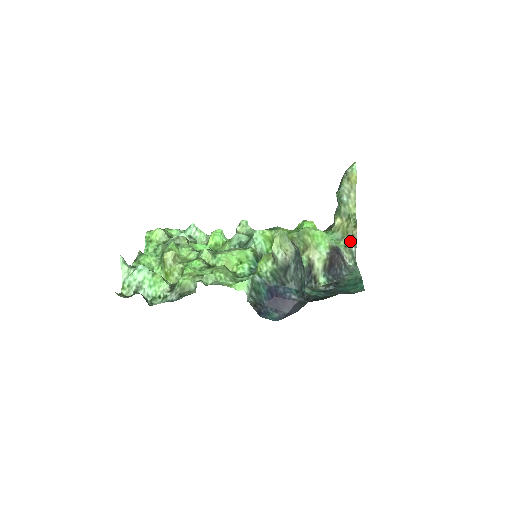
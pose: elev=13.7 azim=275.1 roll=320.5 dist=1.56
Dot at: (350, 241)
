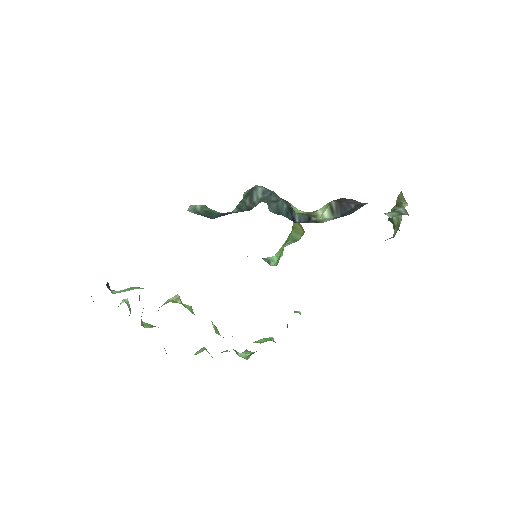
Dot at: occluded
